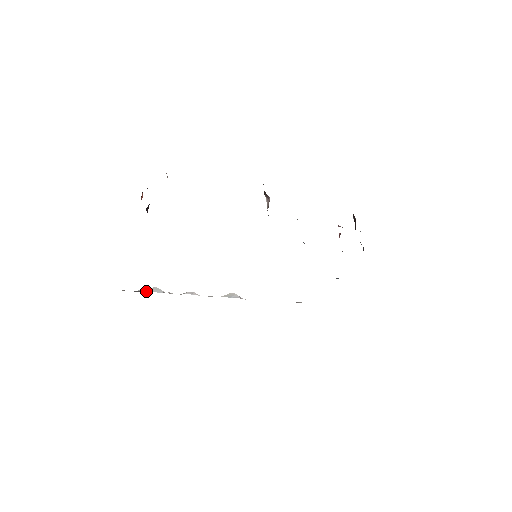
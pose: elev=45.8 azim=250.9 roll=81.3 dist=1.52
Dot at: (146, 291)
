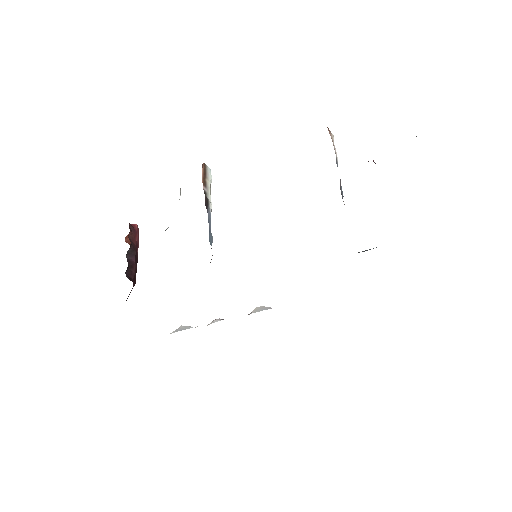
Dot at: (181, 330)
